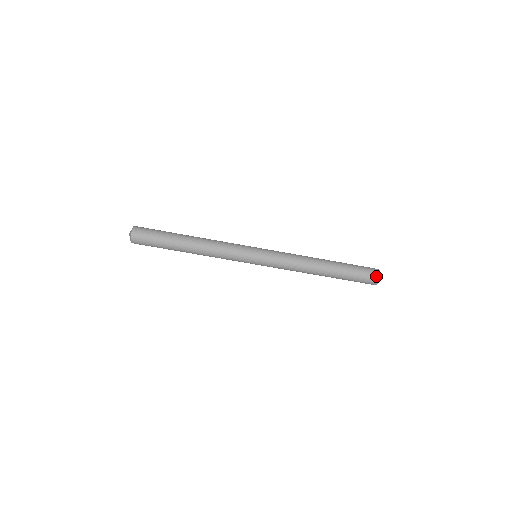
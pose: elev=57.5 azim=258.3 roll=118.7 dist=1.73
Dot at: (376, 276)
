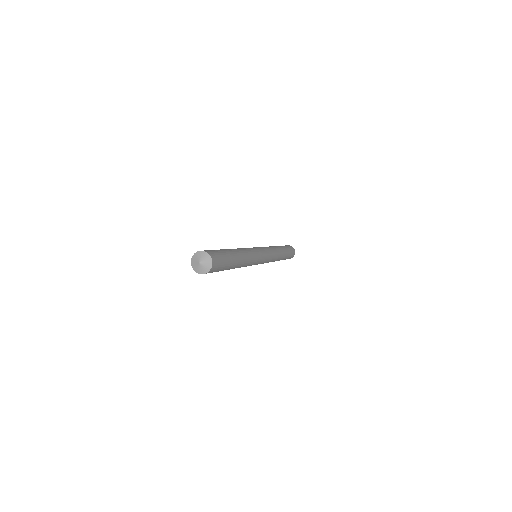
Dot at: occluded
